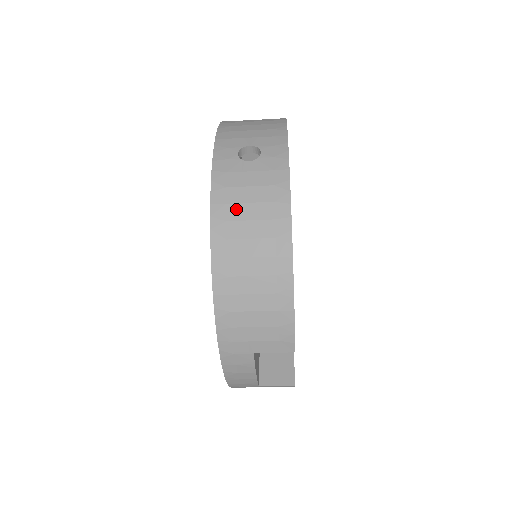
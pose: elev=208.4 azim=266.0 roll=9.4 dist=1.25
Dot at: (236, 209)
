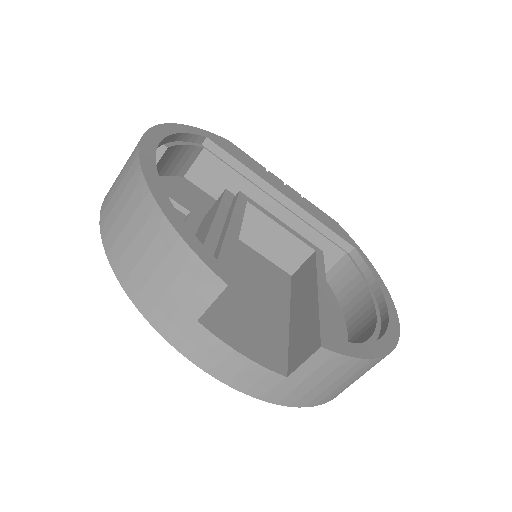
Dot at: (111, 201)
